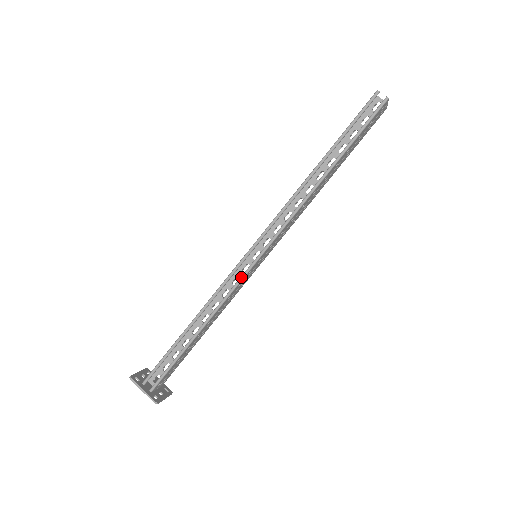
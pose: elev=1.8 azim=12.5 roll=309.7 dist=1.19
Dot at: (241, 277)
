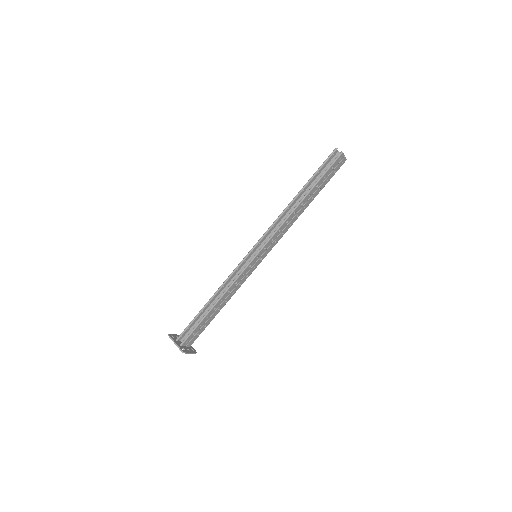
Dot at: (244, 268)
